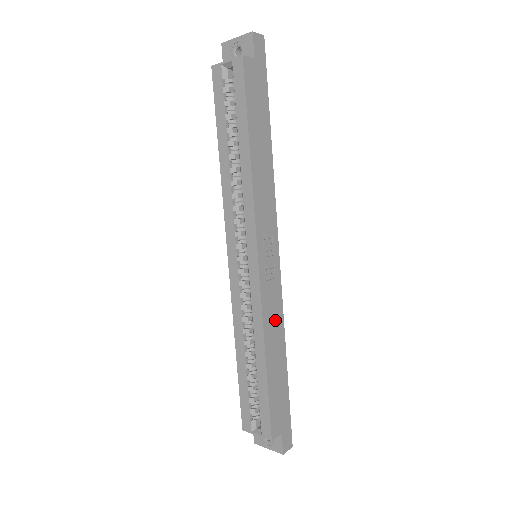
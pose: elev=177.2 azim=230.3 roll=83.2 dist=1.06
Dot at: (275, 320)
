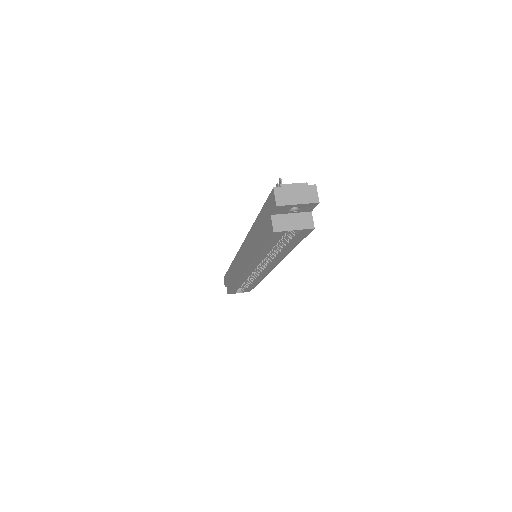
Dot at: occluded
